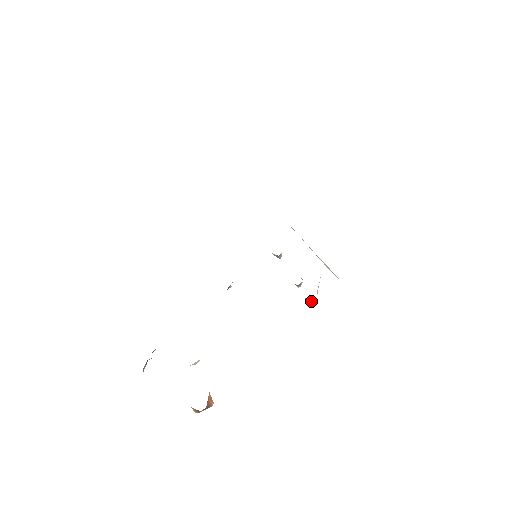
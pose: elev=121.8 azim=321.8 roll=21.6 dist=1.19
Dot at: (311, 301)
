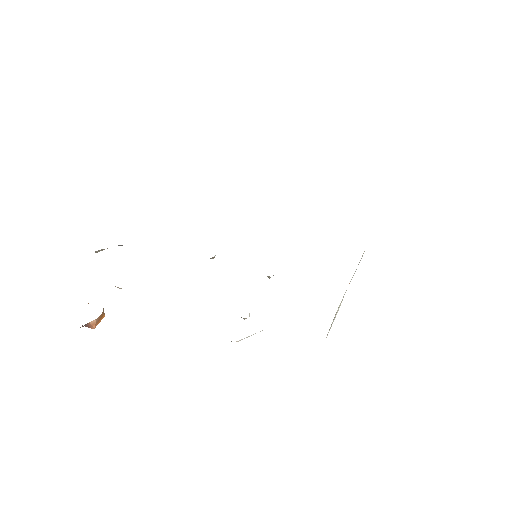
Dot at: occluded
